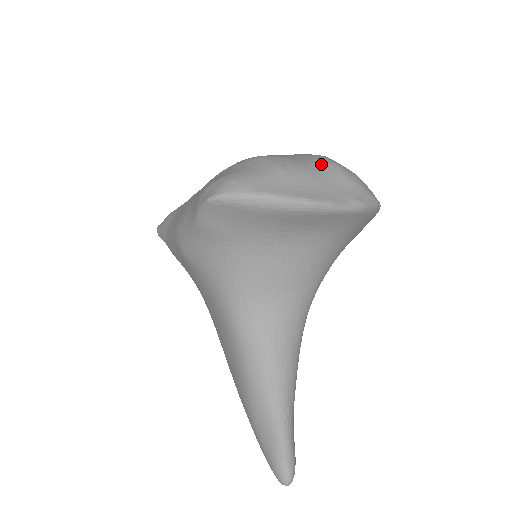
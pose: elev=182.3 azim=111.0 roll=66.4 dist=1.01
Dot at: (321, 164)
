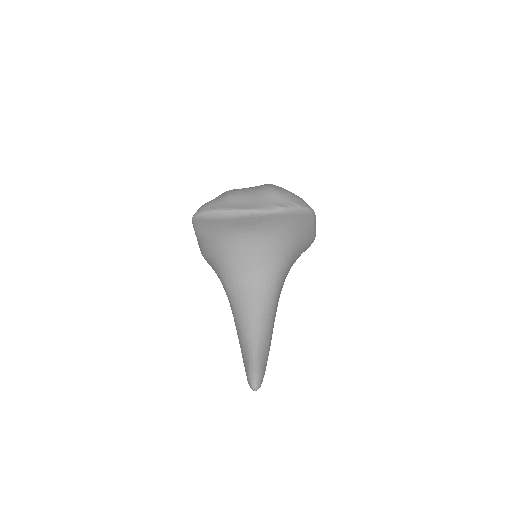
Dot at: (260, 189)
